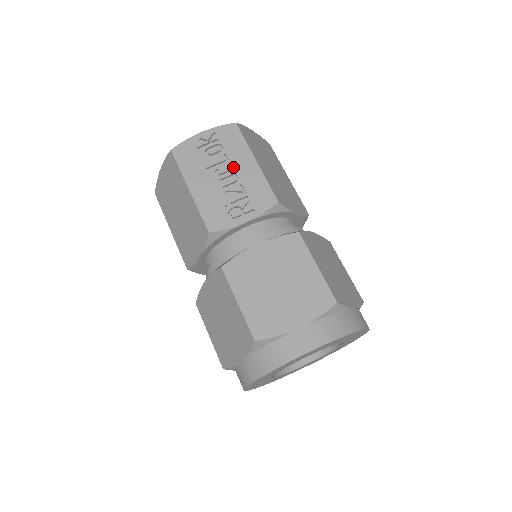
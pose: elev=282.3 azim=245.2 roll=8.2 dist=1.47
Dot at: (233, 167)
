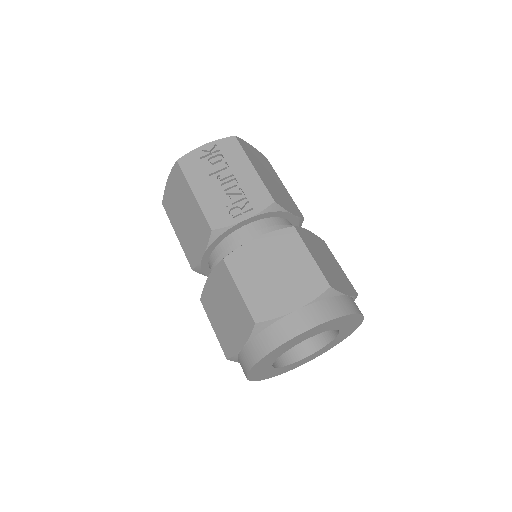
Dot at: (233, 173)
